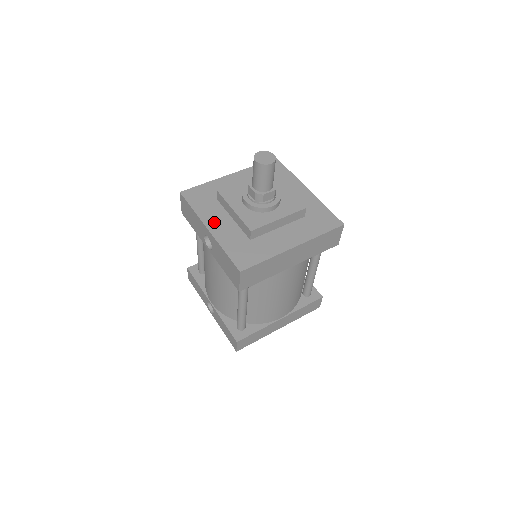
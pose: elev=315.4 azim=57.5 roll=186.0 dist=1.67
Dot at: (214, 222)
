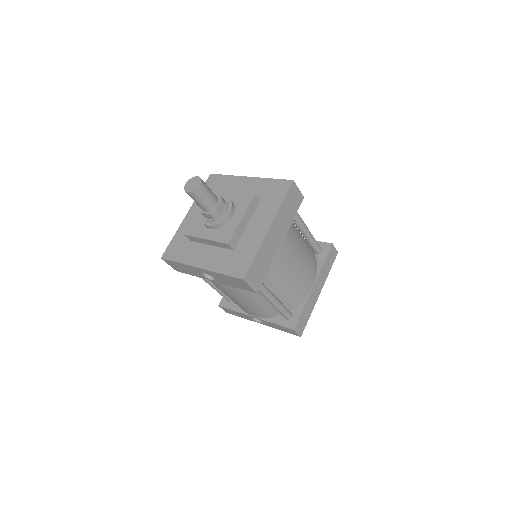
Dot at: (199, 259)
